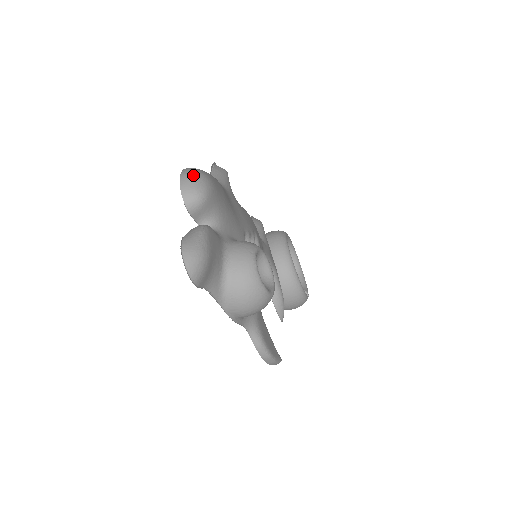
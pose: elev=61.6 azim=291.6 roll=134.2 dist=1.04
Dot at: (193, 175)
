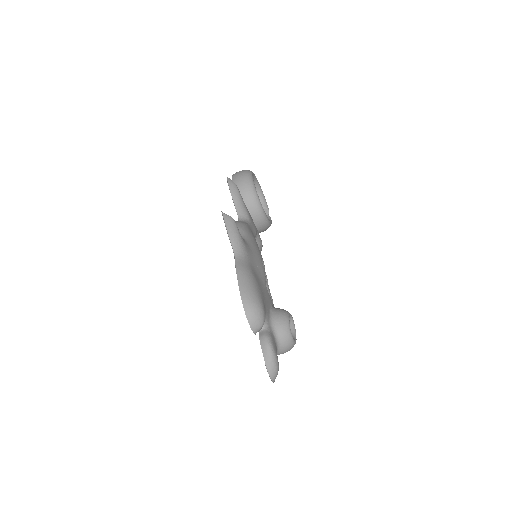
Dot at: (254, 313)
